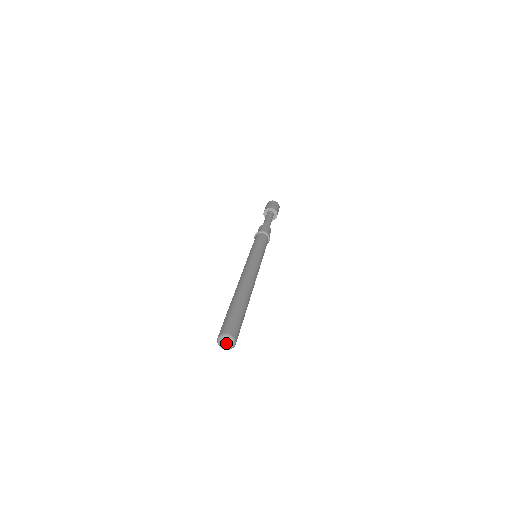
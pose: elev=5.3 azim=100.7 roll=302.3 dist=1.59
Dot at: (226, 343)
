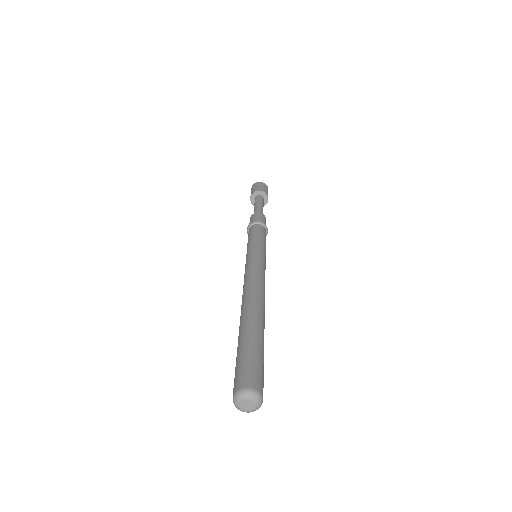
Dot at: (248, 403)
